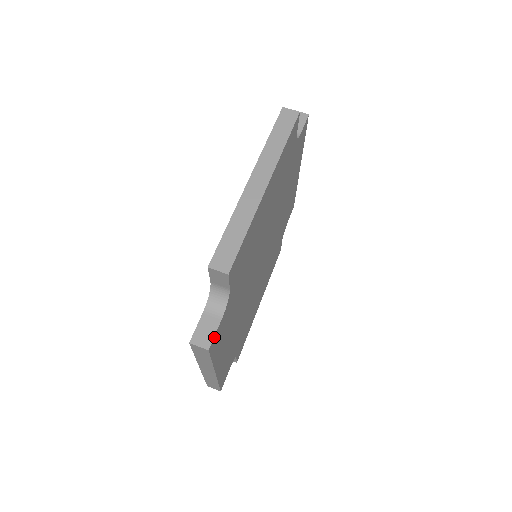
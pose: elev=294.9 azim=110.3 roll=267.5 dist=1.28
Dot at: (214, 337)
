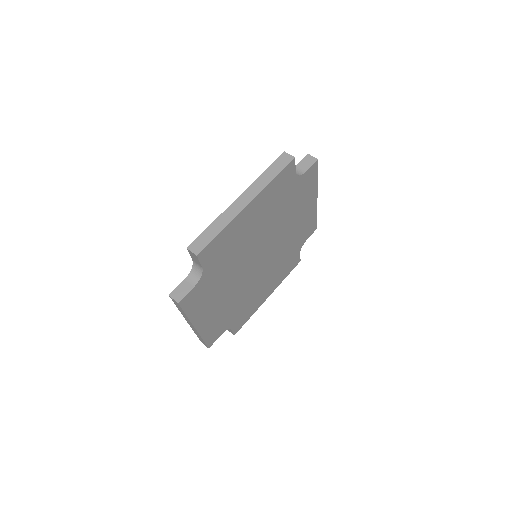
Dot at: (185, 296)
